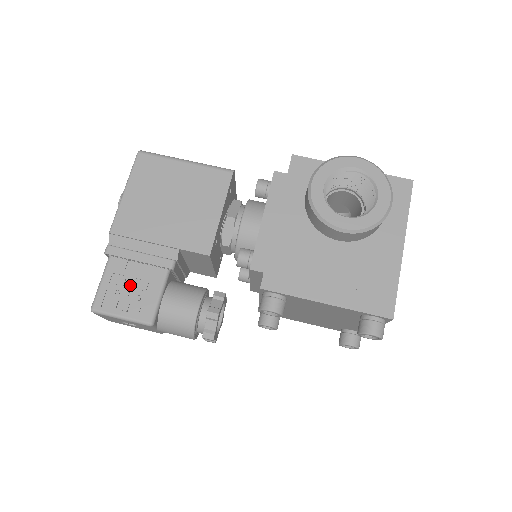
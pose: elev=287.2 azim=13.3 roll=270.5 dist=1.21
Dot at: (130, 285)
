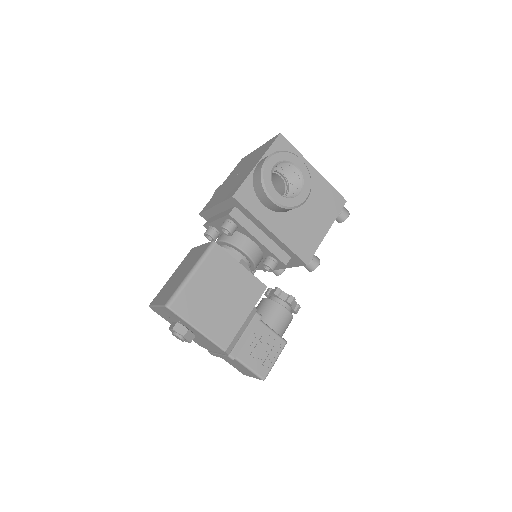
Dot at: (259, 348)
